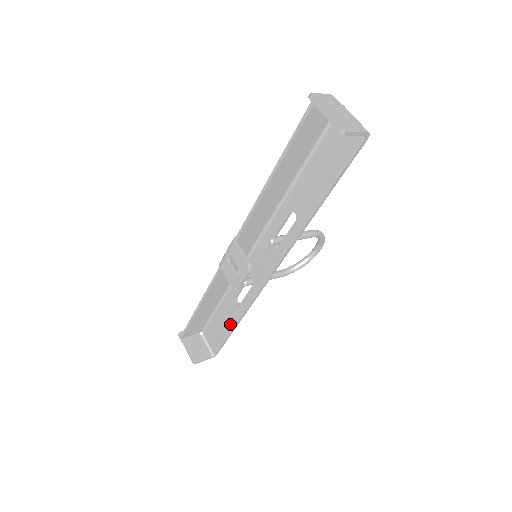
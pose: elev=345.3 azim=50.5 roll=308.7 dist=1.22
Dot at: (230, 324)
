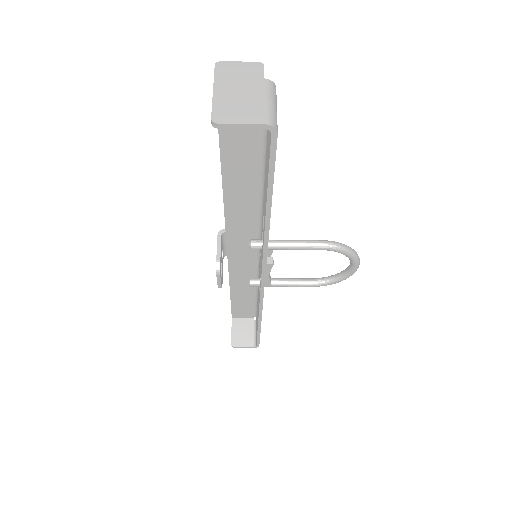
Dot at: occluded
